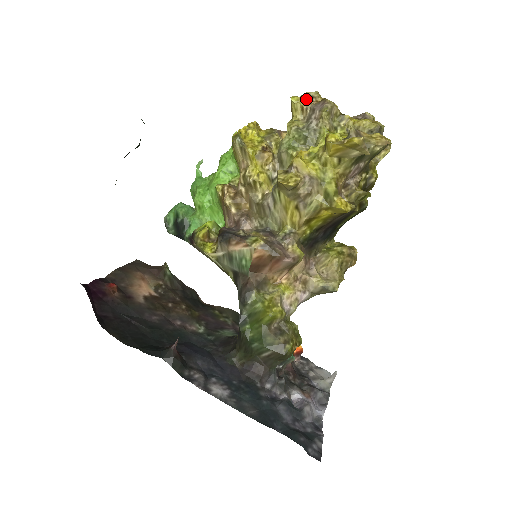
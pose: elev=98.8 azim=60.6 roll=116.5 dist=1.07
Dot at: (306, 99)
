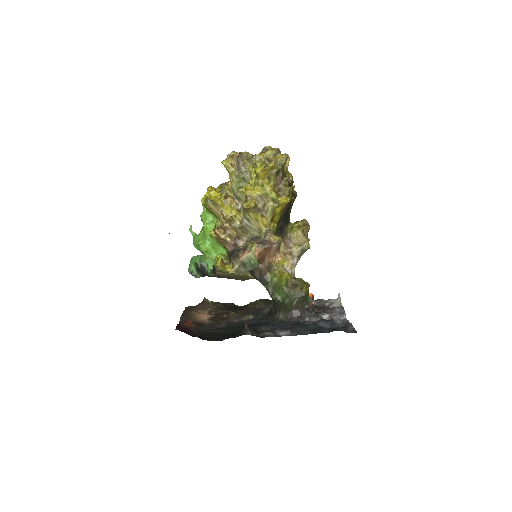
Dot at: (230, 159)
